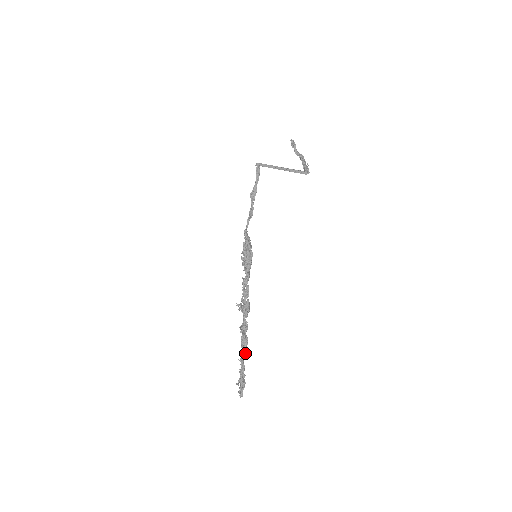
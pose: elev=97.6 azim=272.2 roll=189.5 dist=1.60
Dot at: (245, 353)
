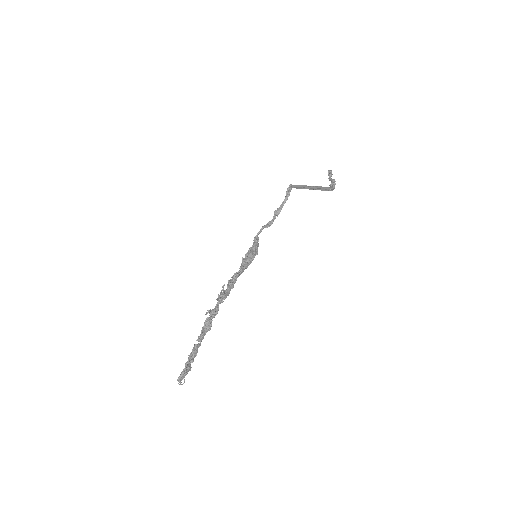
Dot at: (203, 338)
